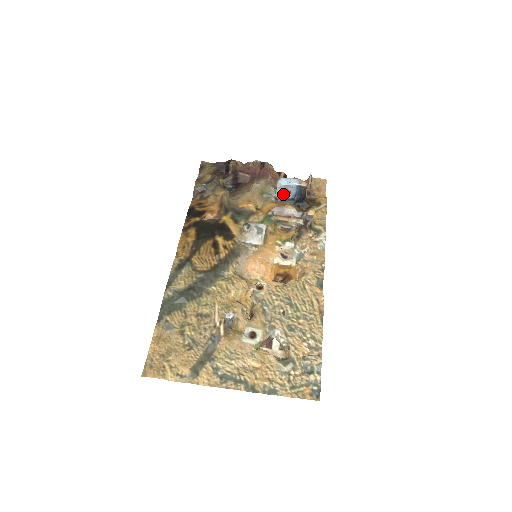
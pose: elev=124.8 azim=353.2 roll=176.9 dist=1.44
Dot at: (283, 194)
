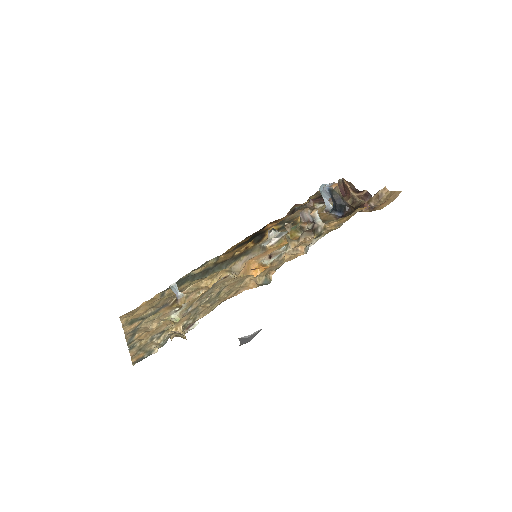
Dot at: occluded
